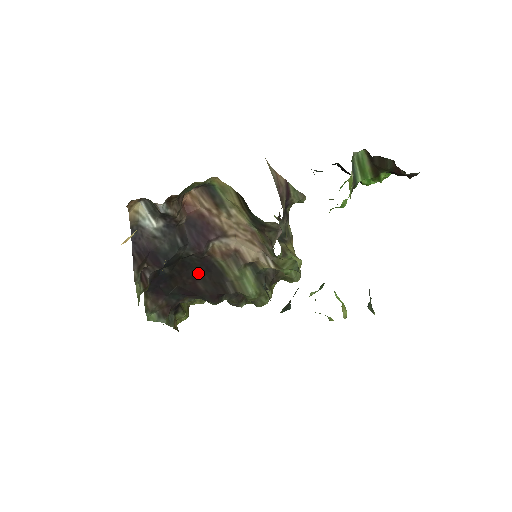
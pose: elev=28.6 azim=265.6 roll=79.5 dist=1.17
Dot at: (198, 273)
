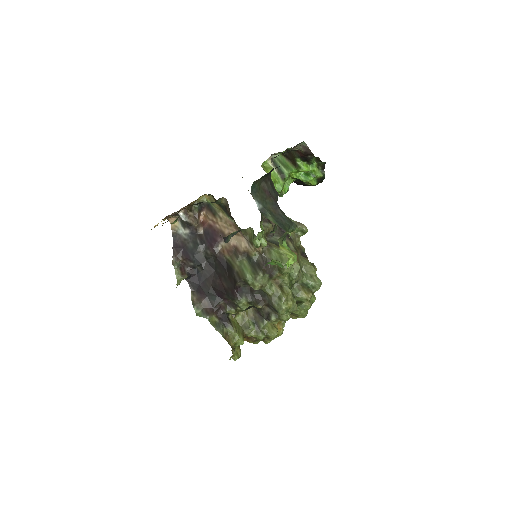
Dot at: (220, 273)
